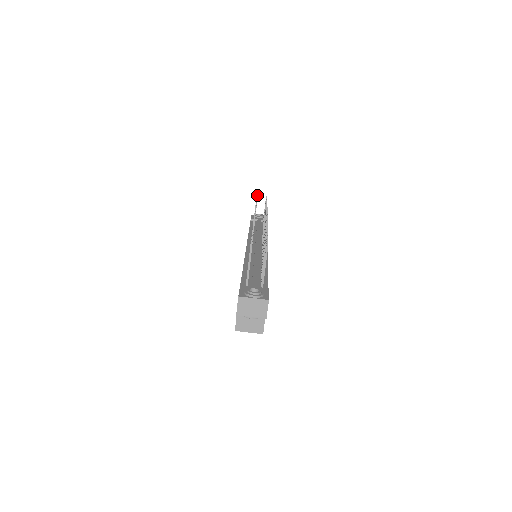
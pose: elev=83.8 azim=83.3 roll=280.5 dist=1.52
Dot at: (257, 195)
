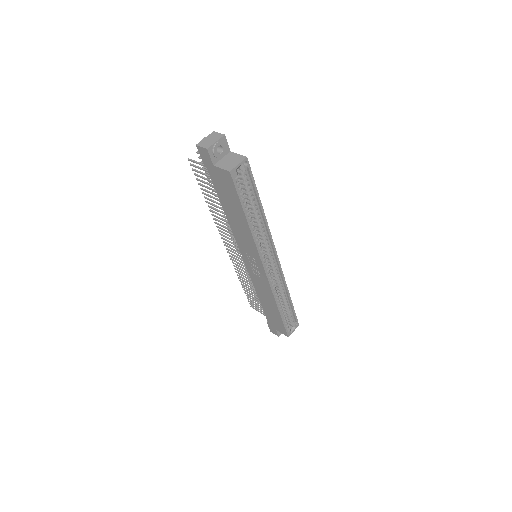
Dot at: (249, 303)
